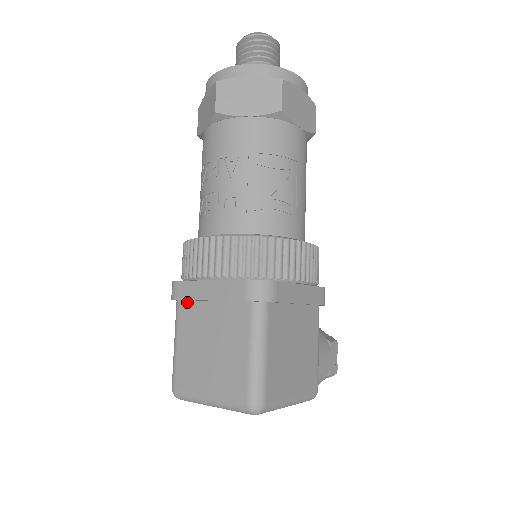
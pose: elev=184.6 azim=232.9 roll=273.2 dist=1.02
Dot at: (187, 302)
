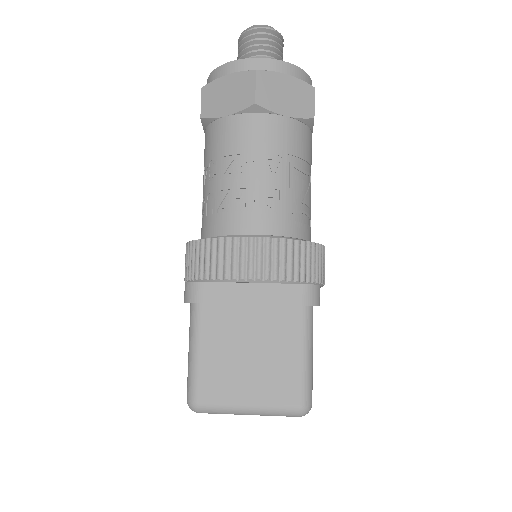
Dot at: (213, 305)
